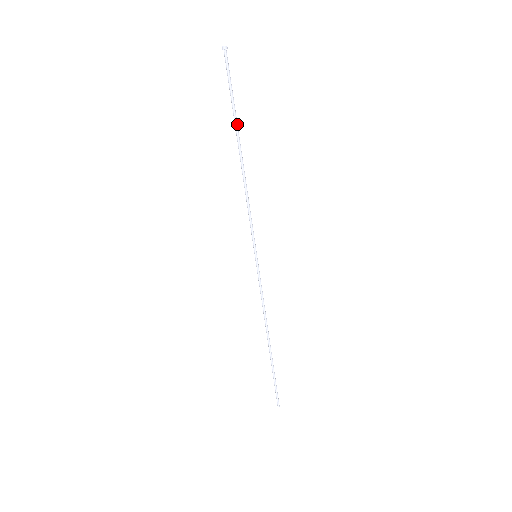
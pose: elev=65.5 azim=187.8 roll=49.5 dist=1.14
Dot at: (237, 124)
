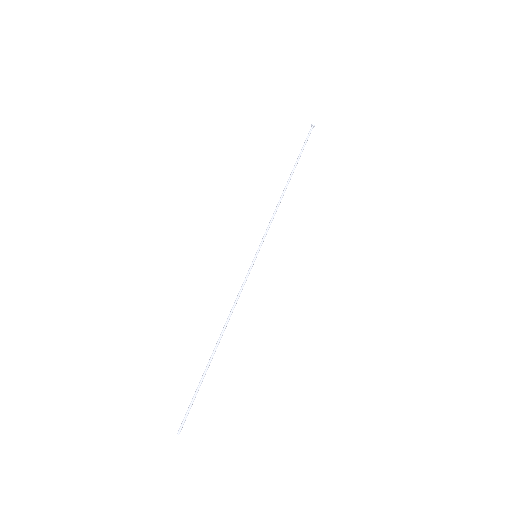
Dot at: occluded
